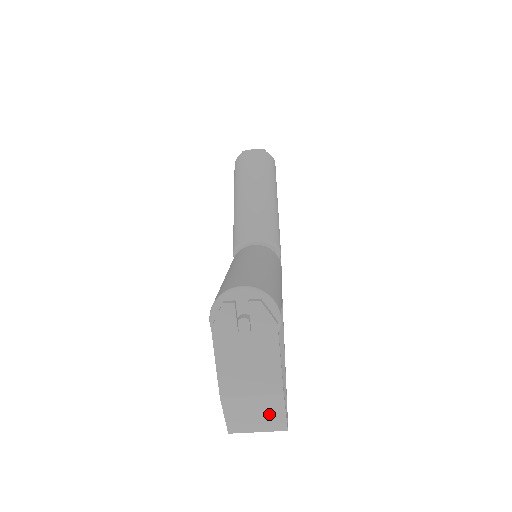
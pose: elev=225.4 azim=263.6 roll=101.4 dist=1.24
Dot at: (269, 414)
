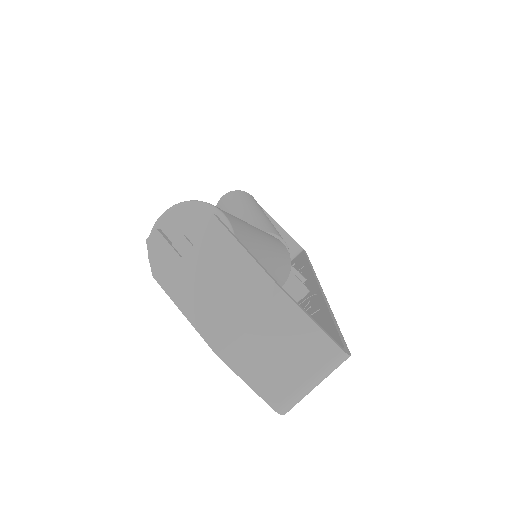
Dot at: (296, 340)
